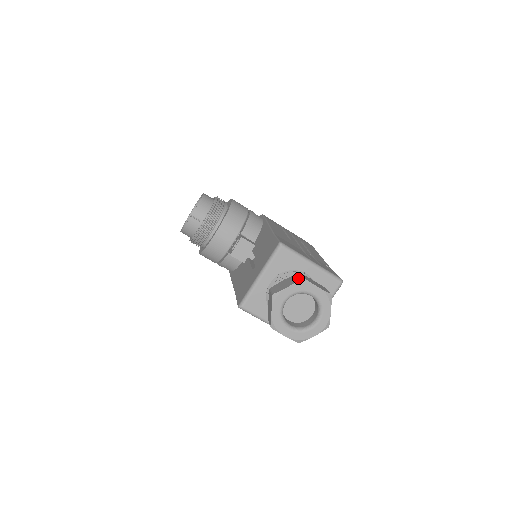
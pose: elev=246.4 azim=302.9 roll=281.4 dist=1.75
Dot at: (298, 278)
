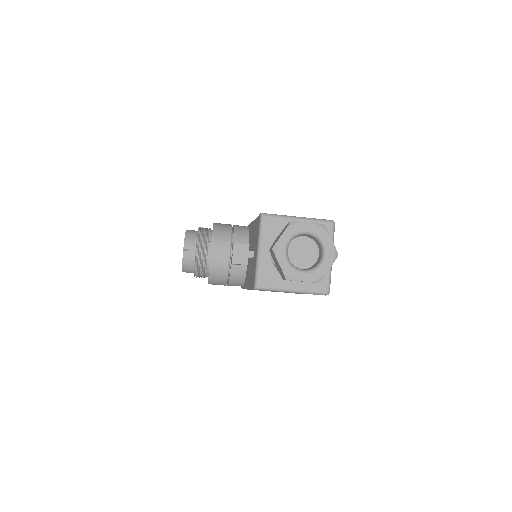
Dot at: (287, 225)
